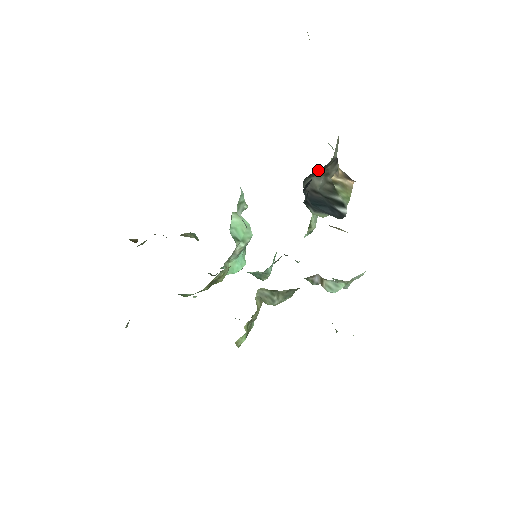
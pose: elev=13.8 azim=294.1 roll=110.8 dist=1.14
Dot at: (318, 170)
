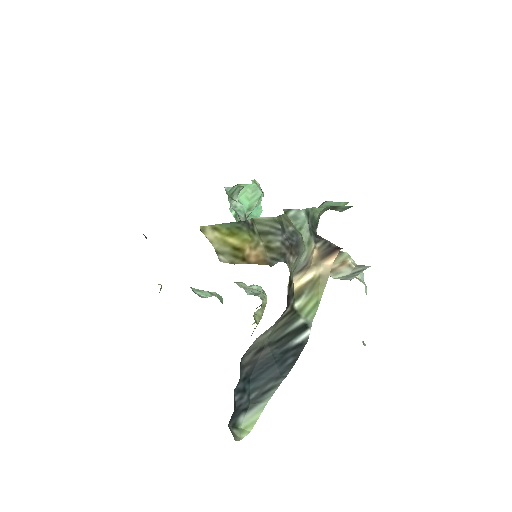
Dot at: occluded
